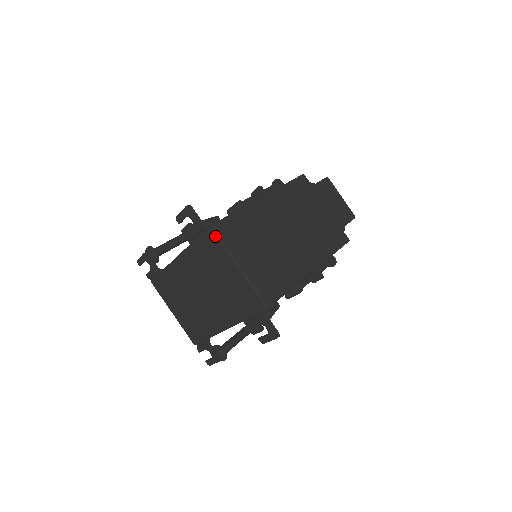
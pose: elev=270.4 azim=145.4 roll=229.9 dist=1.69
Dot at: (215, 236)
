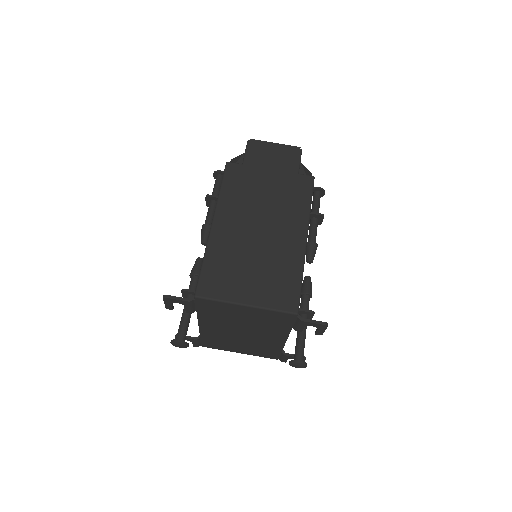
Dot at: (206, 300)
